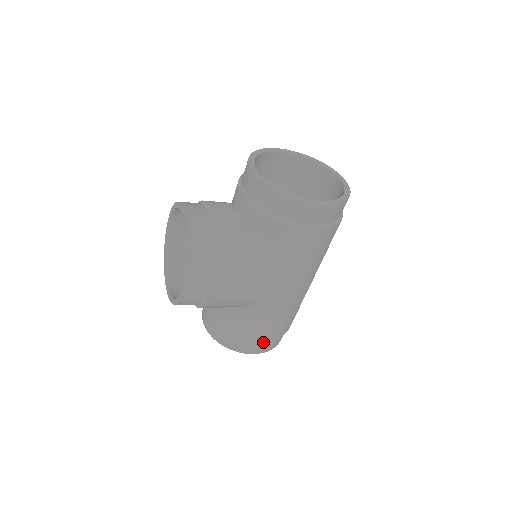
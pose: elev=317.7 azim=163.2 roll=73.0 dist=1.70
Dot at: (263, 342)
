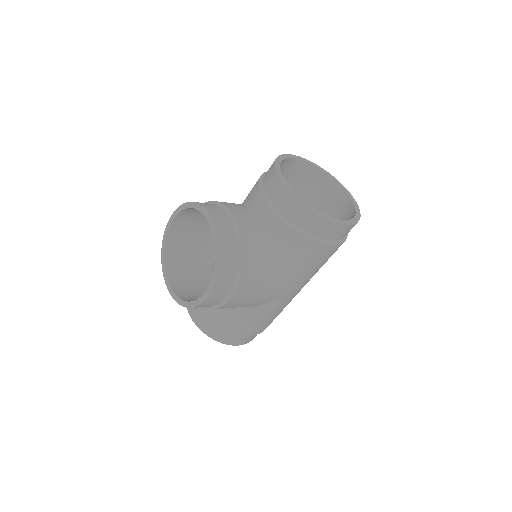
Dot at: occluded
